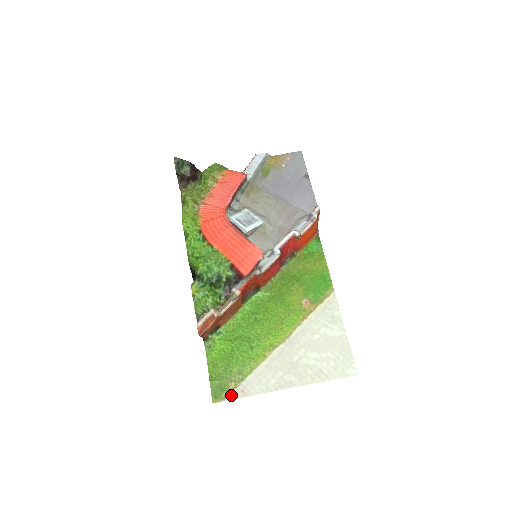
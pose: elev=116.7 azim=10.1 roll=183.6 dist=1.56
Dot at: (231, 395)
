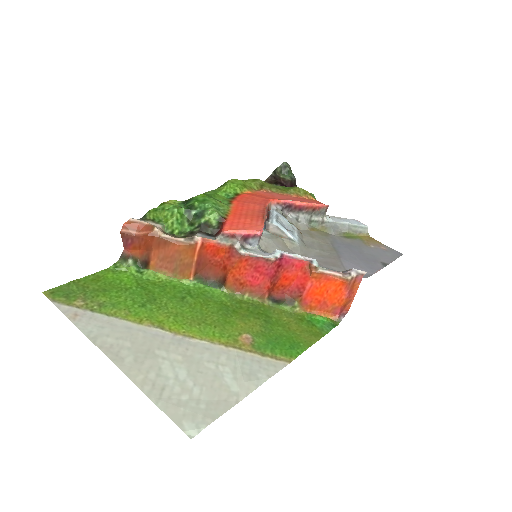
Dot at: (64, 305)
